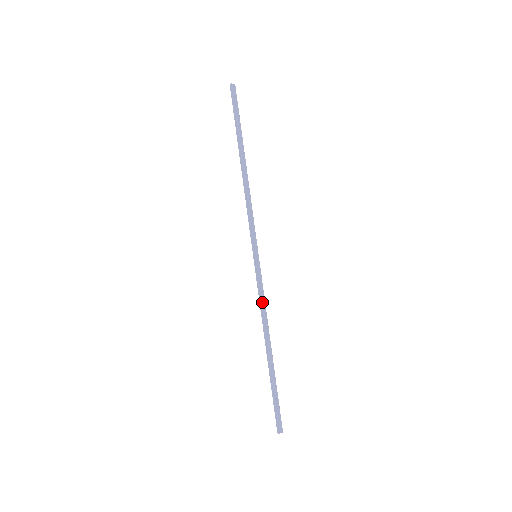
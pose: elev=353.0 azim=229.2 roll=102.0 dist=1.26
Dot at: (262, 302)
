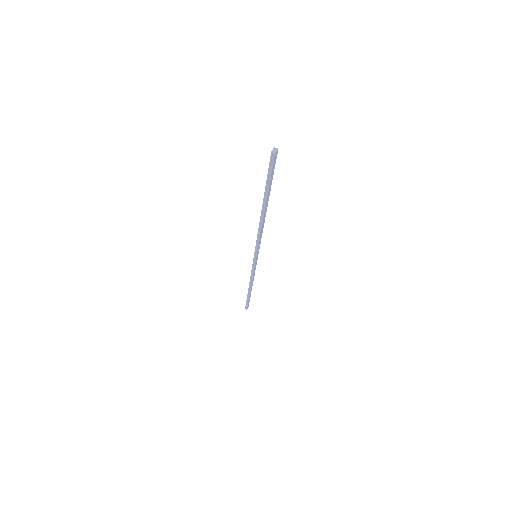
Dot at: (253, 274)
